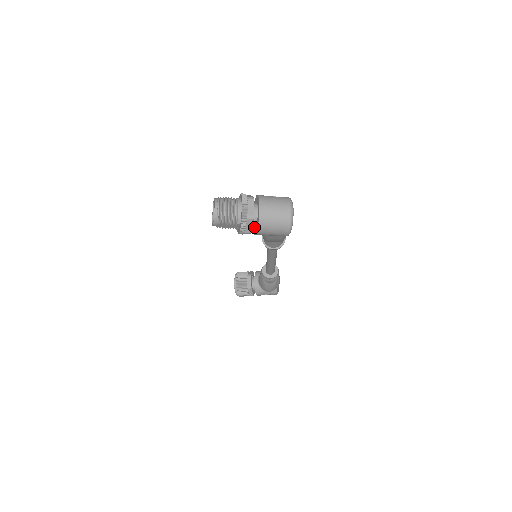
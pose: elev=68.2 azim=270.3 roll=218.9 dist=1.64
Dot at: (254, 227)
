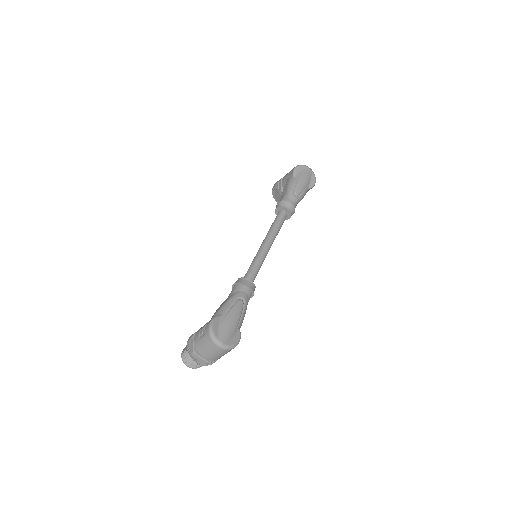
Dot at: occluded
